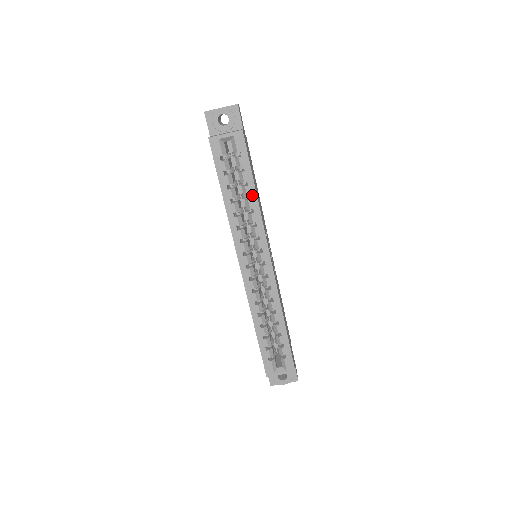
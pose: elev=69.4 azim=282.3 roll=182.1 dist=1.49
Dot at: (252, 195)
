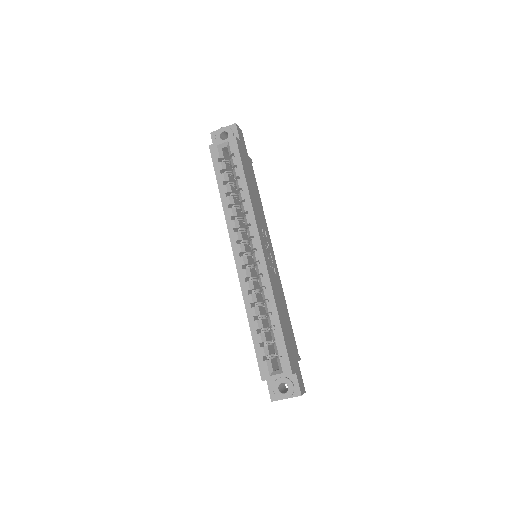
Dot at: (244, 187)
